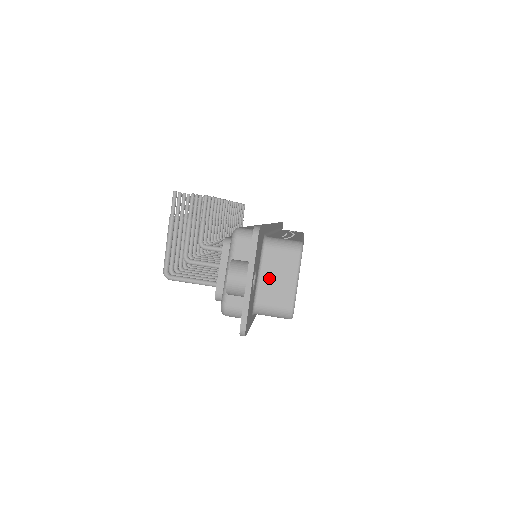
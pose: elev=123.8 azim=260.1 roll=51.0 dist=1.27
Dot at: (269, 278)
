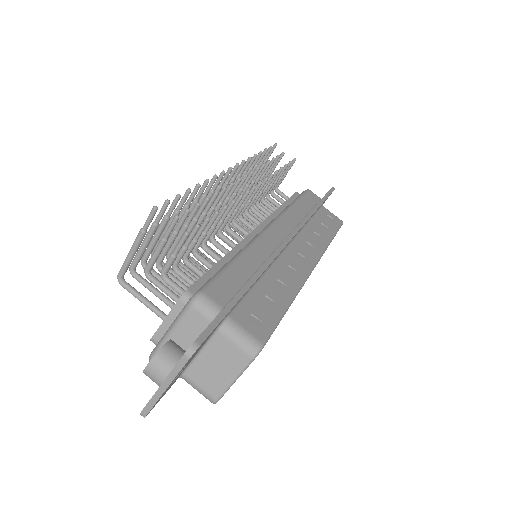
Dot at: (207, 362)
